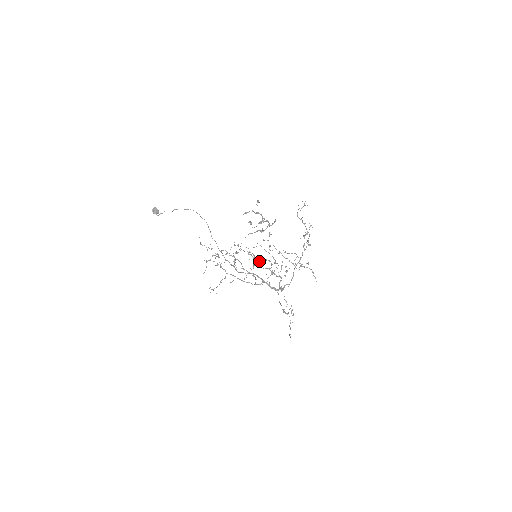
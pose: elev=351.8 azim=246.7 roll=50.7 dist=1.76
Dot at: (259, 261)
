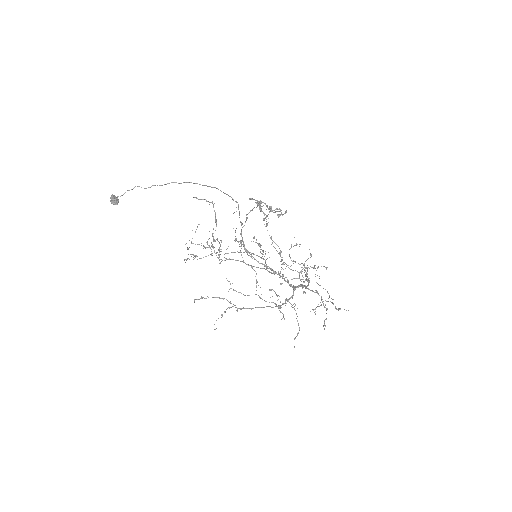
Dot at: occluded
